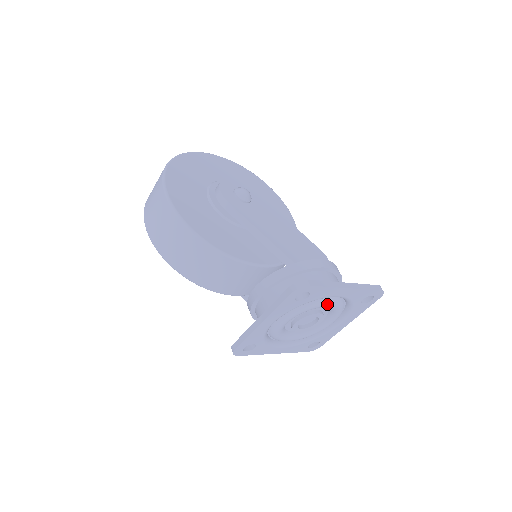
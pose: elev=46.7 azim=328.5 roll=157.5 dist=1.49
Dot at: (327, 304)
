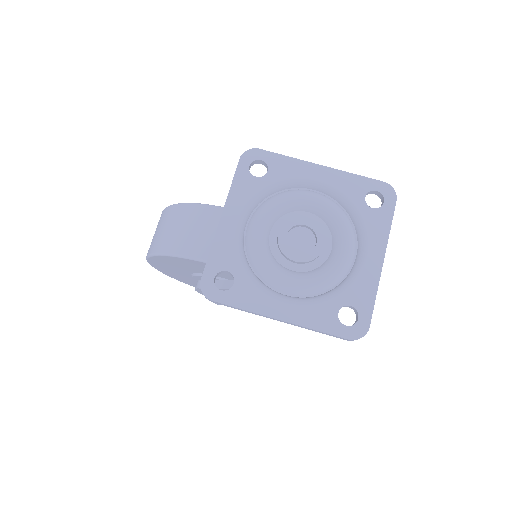
Dot at: (308, 196)
